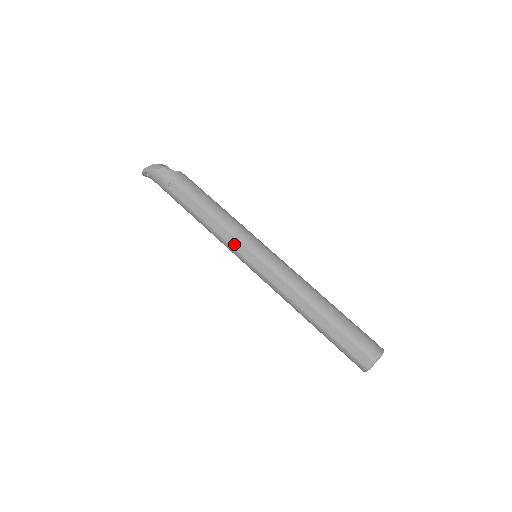
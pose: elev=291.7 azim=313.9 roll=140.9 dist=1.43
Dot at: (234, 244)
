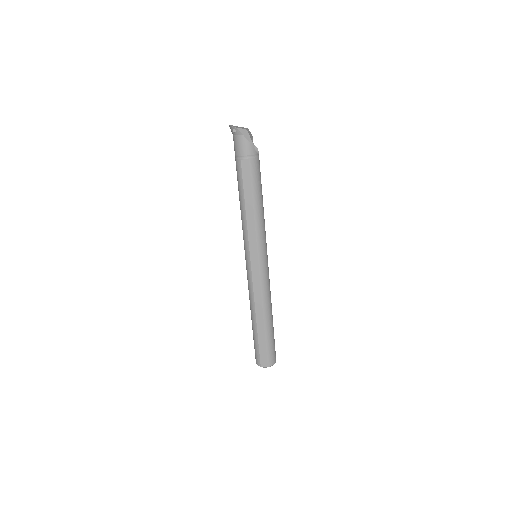
Dot at: (252, 242)
